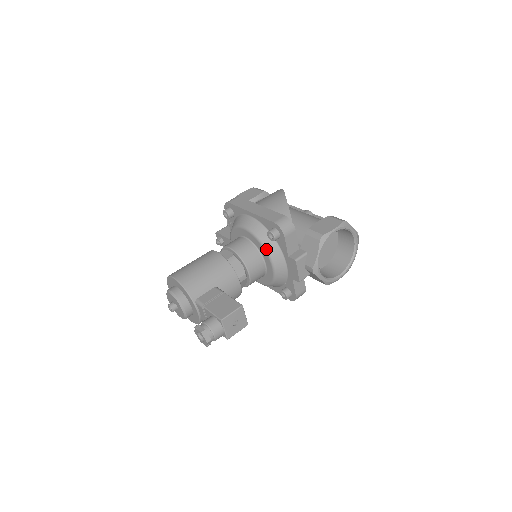
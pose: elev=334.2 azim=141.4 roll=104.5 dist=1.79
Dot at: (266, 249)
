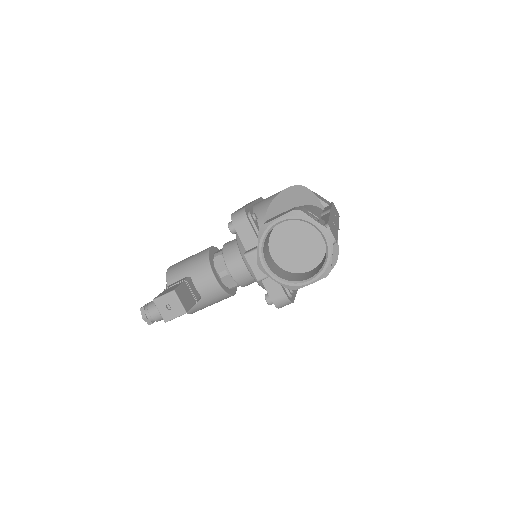
Dot at: (238, 244)
